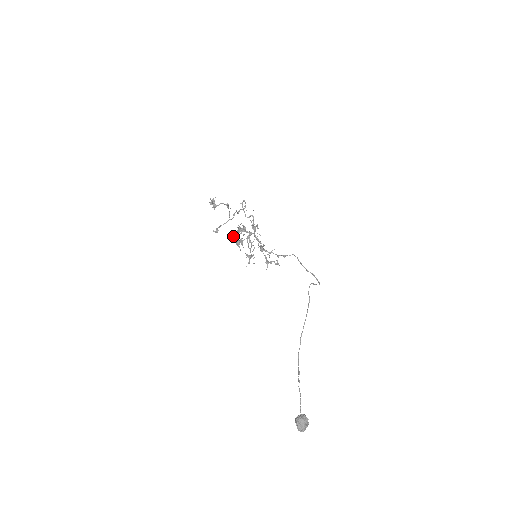
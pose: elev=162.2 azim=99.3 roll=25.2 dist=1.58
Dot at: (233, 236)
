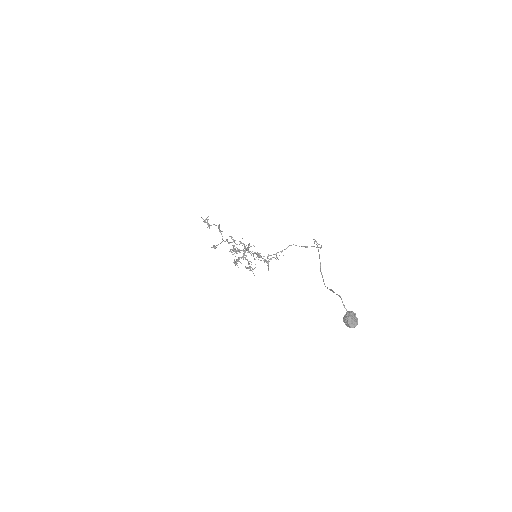
Dot at: (230, 251)
